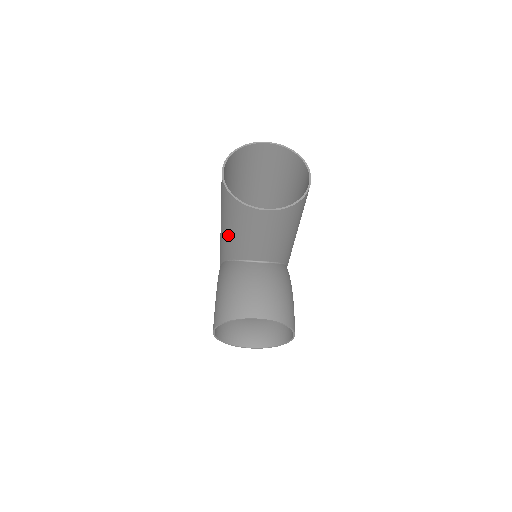
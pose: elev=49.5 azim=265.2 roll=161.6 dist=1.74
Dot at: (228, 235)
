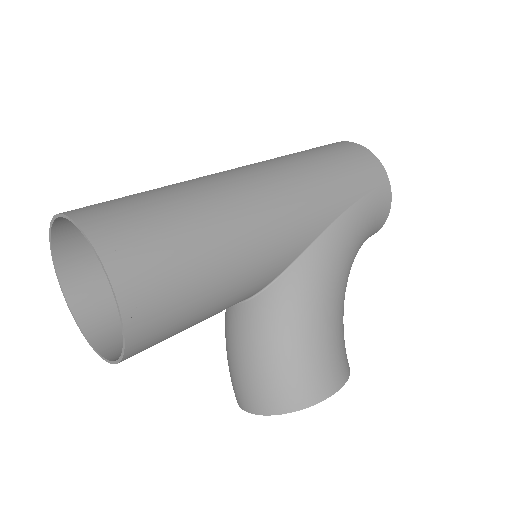
Dot at: occluded
